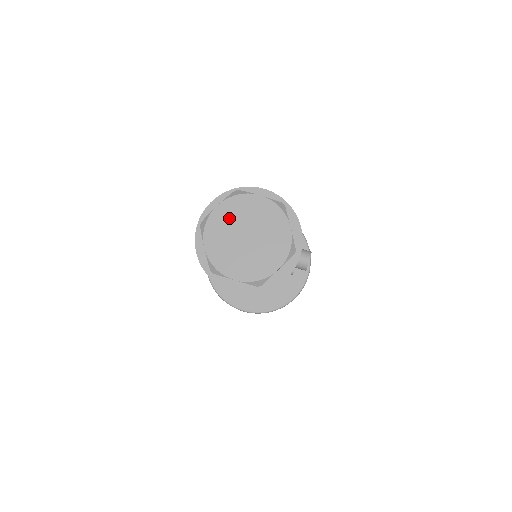
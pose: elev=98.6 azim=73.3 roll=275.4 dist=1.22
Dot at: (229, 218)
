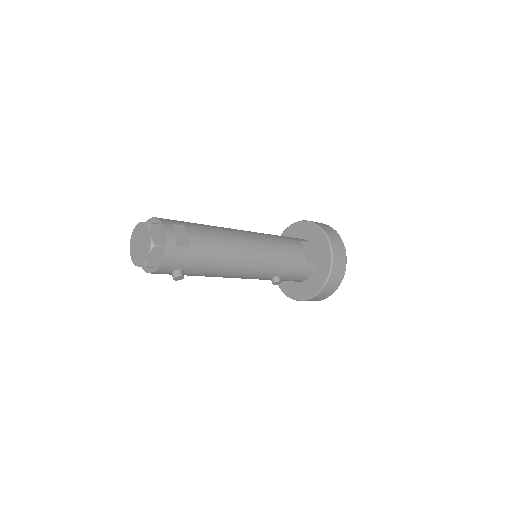
Dot at: (141, 231)
